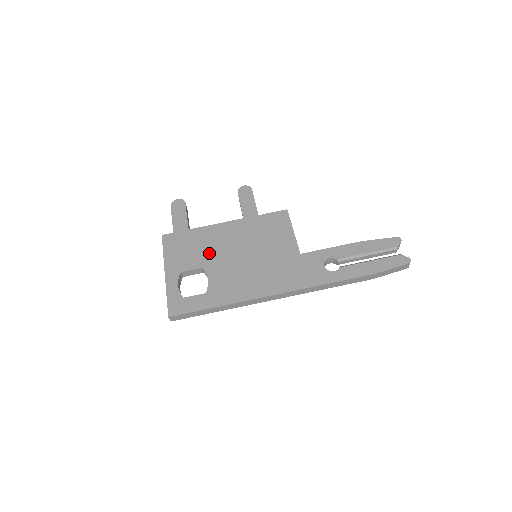
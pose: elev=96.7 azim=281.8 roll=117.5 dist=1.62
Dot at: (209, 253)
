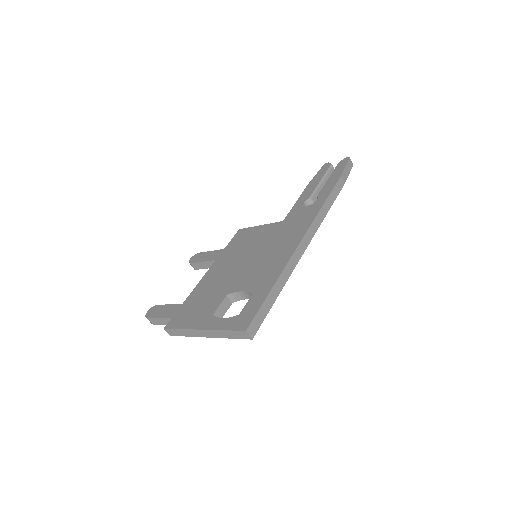
Dot at: (219, 288)
